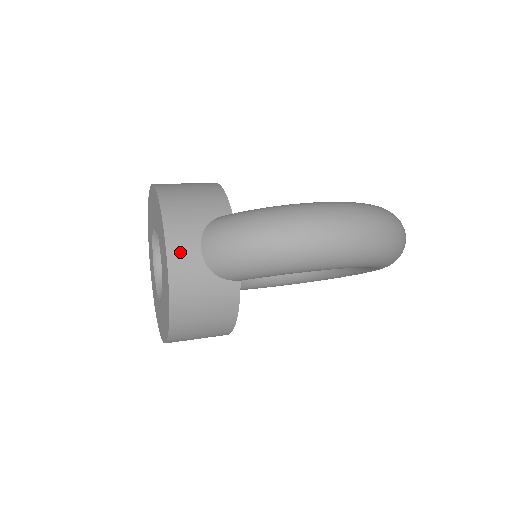
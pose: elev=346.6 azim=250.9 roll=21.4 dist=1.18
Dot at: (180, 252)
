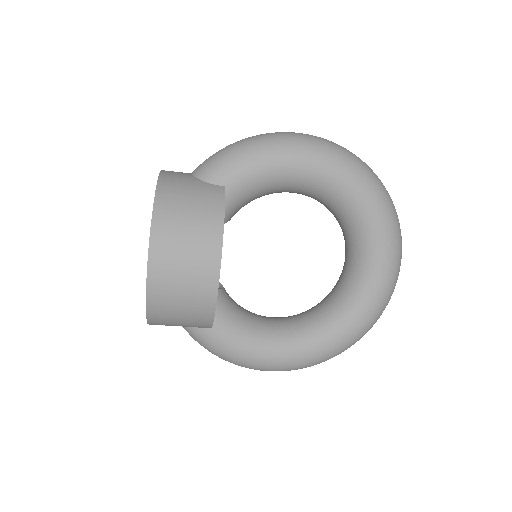
Dot at: (173, 172)
